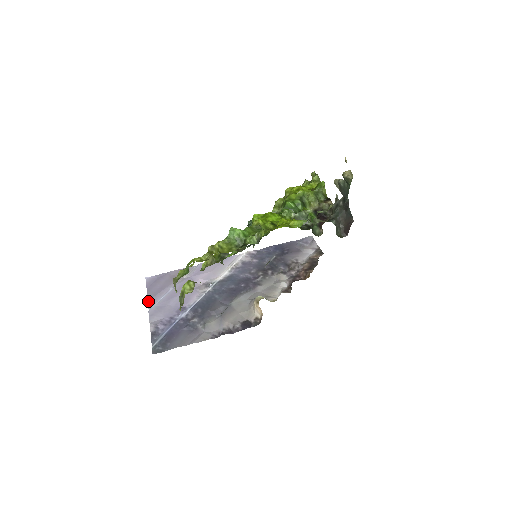
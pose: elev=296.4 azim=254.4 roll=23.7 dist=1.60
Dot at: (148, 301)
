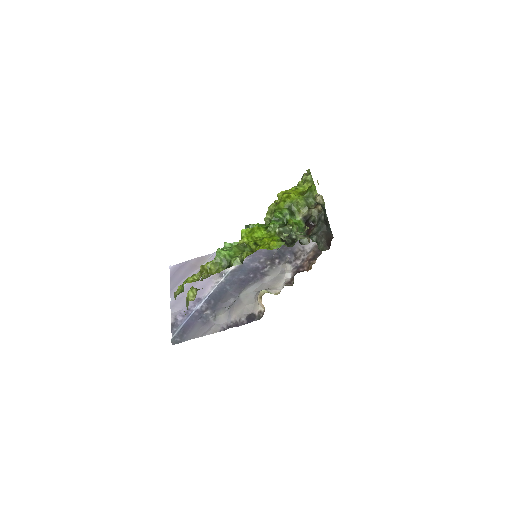
Dot at: (170, 291)
